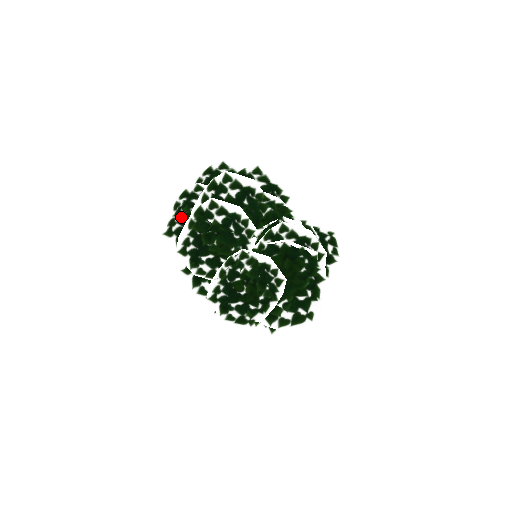
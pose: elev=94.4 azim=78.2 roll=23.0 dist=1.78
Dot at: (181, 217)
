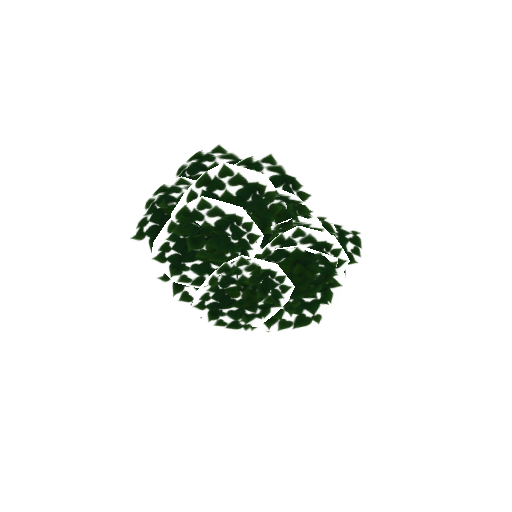
Dot at: (155, 213)
